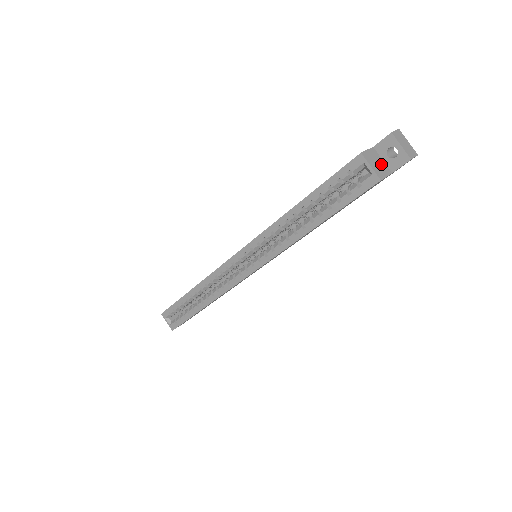
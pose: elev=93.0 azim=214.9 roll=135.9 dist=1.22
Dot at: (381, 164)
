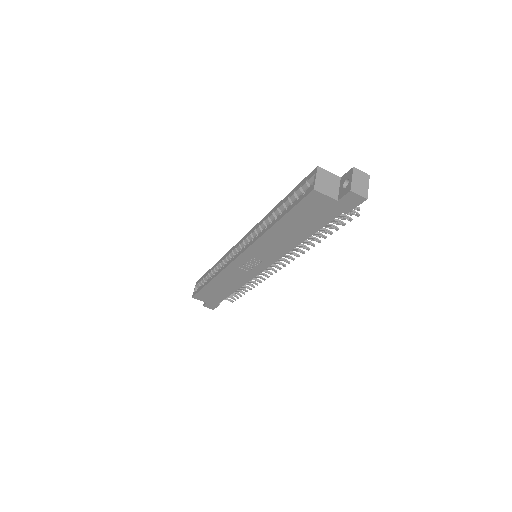
Dot at: (332, 188)
